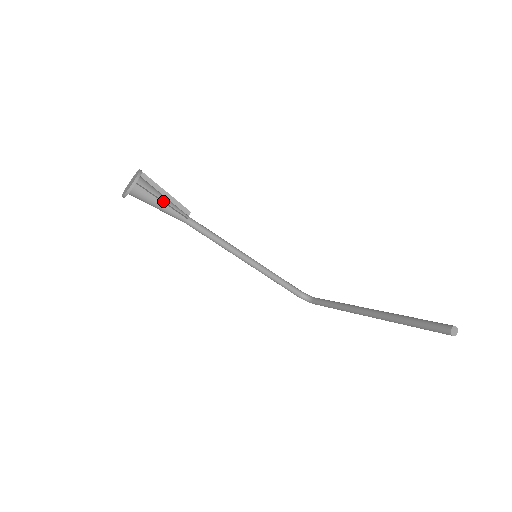
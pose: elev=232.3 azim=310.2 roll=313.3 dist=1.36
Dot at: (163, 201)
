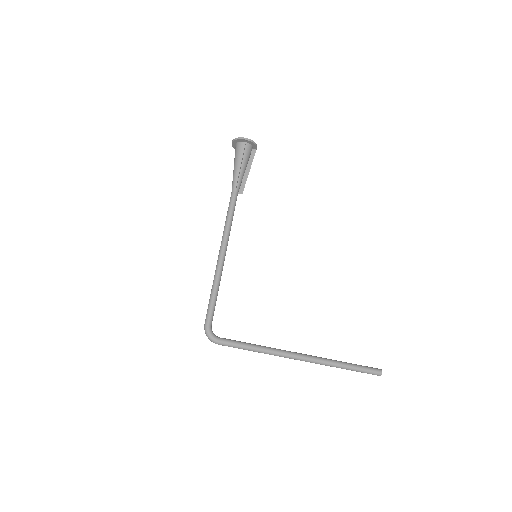
Dot at: (249, 171)
